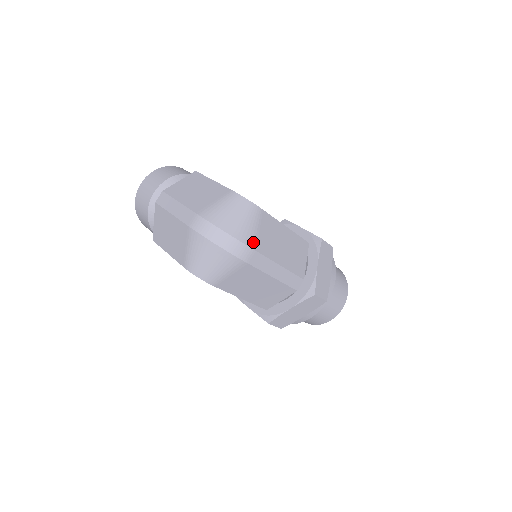
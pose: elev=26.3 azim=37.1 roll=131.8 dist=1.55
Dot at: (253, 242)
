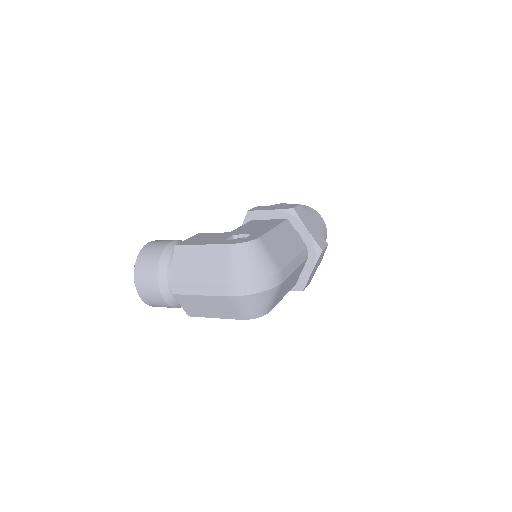
Dot at: (276, 266)
